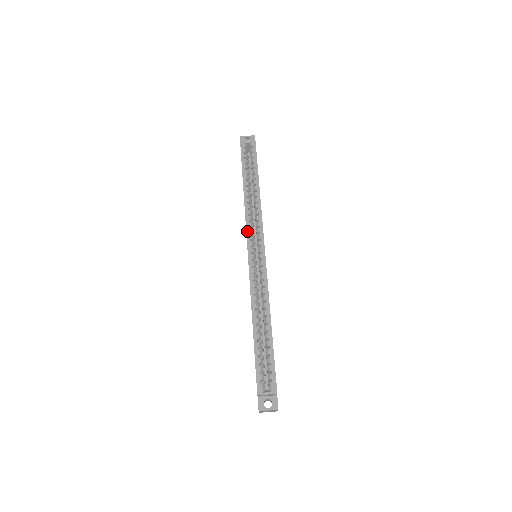
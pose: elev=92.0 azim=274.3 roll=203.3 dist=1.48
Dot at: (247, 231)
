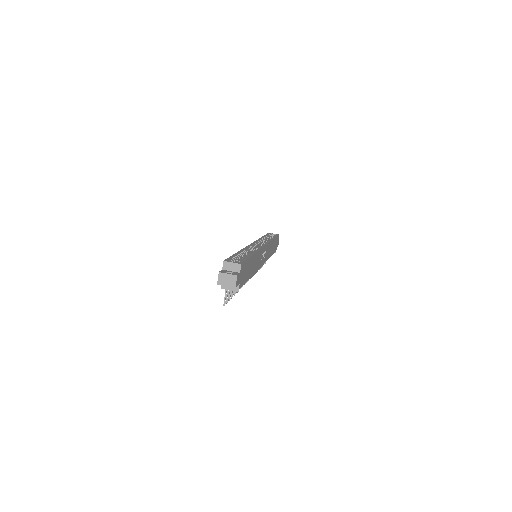
Dot at: (255, 241)
